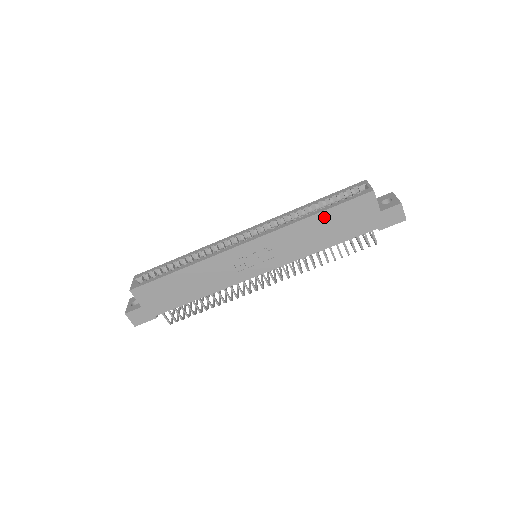
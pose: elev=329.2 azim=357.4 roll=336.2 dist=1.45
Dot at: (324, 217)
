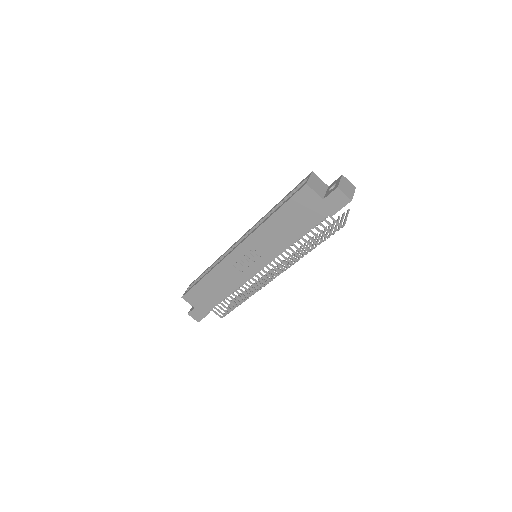
Dot at: (279, 216)
